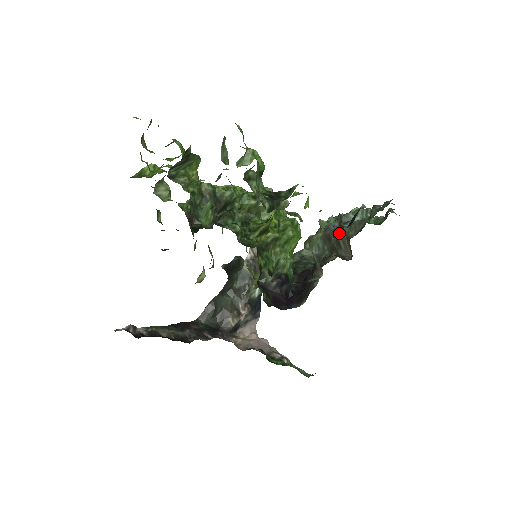
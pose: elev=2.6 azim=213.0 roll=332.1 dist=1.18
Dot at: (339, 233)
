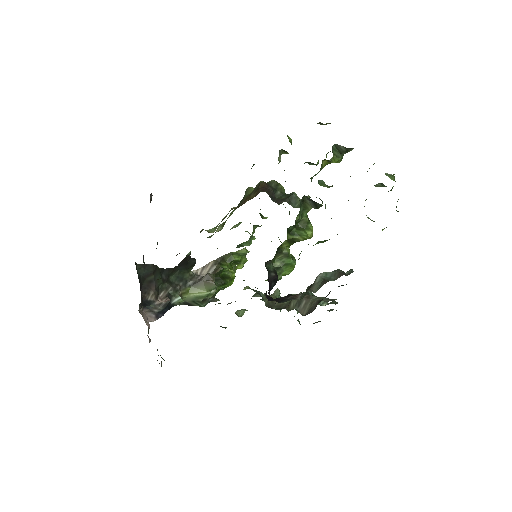
Dot at: (306, 296)
